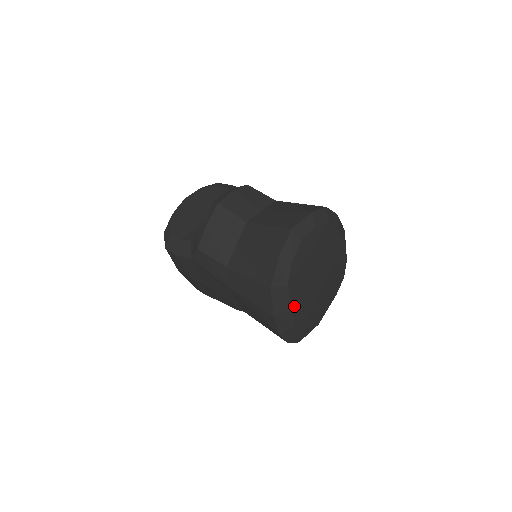
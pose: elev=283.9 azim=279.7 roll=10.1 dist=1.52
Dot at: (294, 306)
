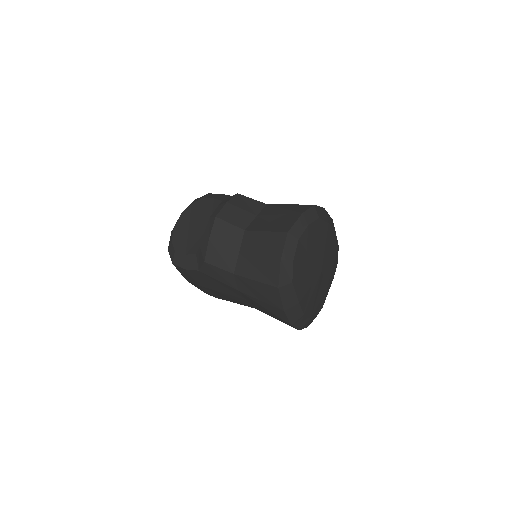
Dot at: (300, 299)
